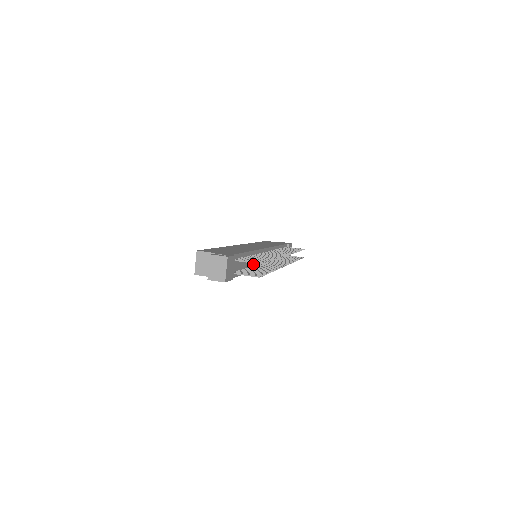
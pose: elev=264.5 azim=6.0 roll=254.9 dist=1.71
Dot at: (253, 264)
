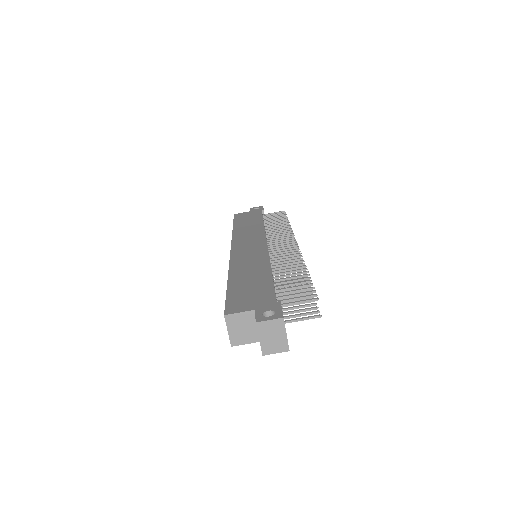
Dot at: (273, 279)
